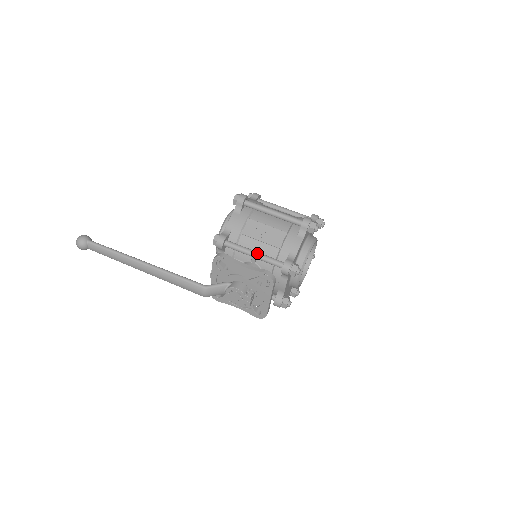
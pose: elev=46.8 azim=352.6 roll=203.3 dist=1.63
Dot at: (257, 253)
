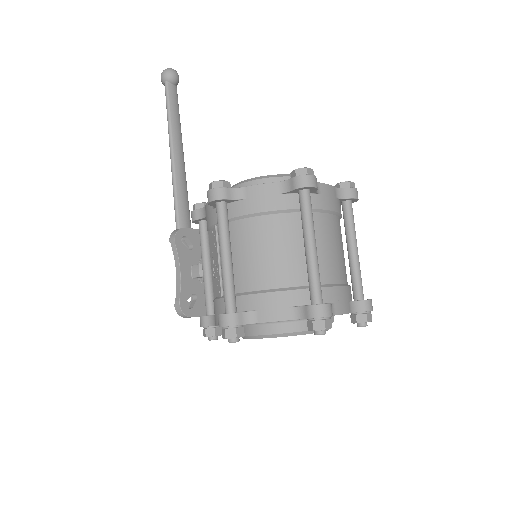
Dot at: (203, 272)
